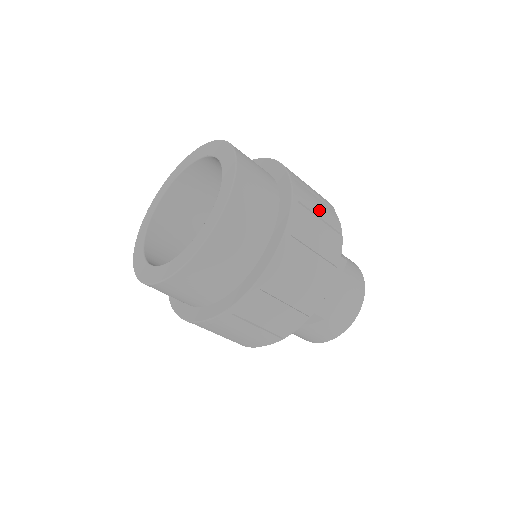
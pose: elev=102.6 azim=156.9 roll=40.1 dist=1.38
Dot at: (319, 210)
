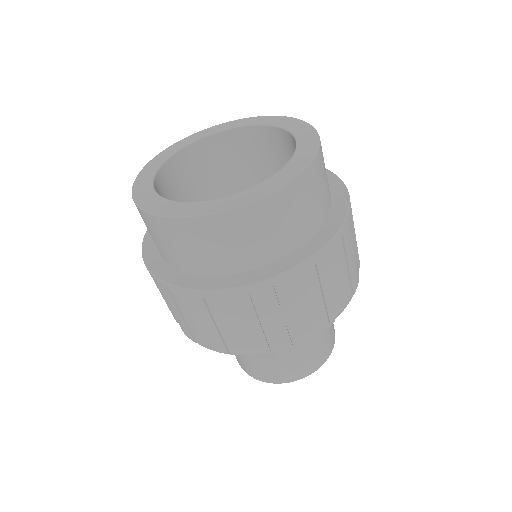
Dot at: (352, 257)
